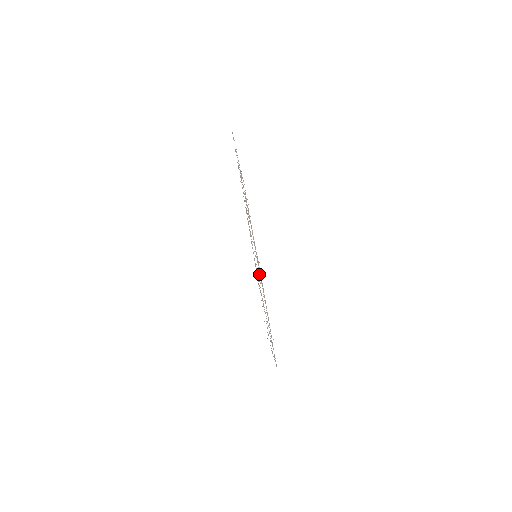
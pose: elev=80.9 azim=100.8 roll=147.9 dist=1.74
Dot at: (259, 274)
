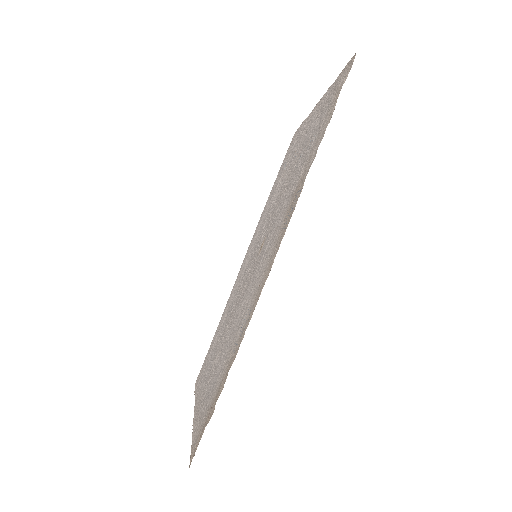
Dot at: (245, 275)
